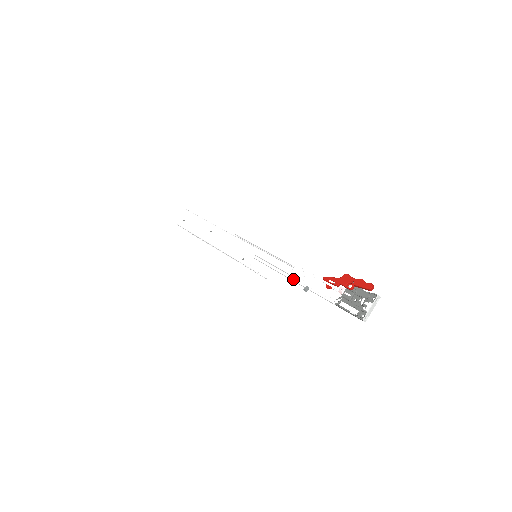
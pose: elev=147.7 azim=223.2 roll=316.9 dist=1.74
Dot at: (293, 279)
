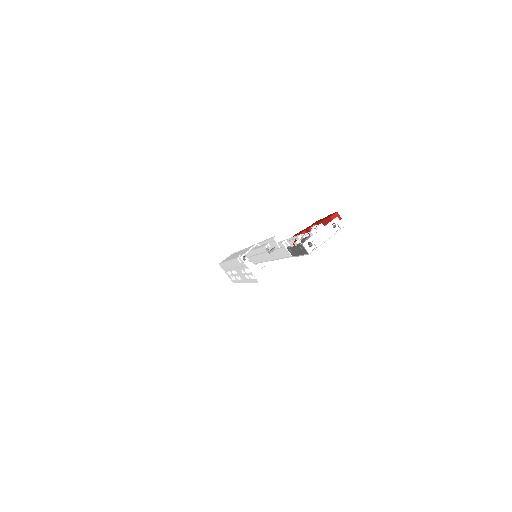
Dot at: occluded
